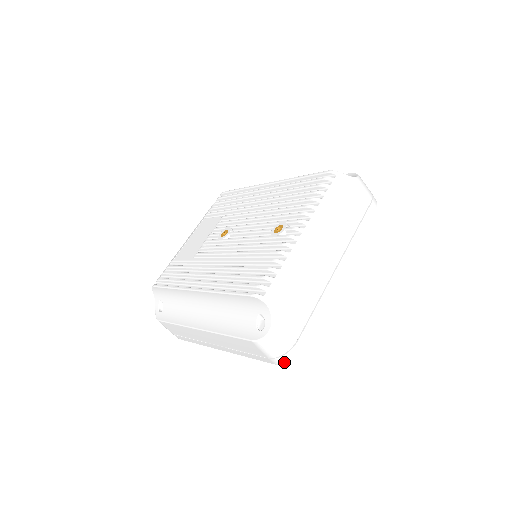
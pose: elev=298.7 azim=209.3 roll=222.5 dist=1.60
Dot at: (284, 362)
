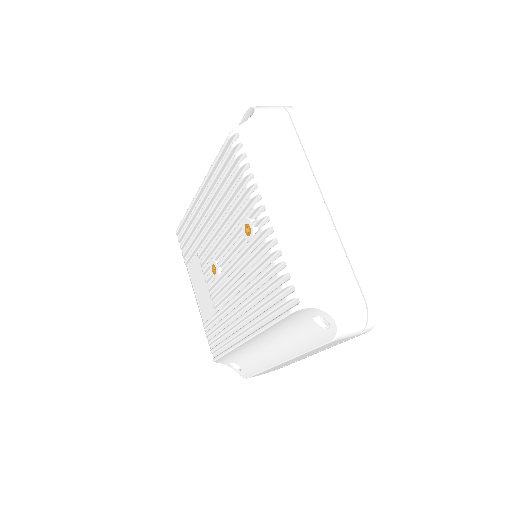
Dot at: (373, 325)
